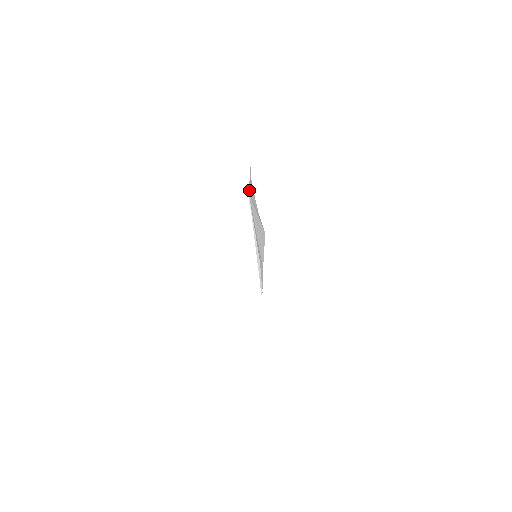
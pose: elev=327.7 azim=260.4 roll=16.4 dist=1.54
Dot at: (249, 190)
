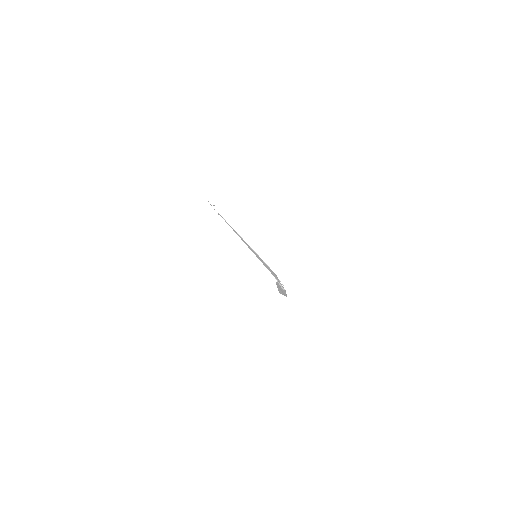
Dot at: occluded
